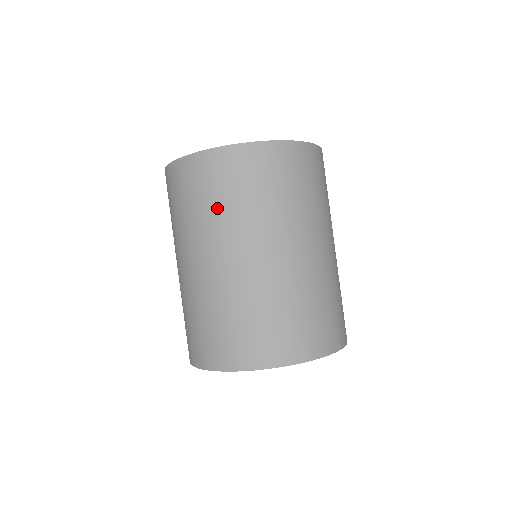
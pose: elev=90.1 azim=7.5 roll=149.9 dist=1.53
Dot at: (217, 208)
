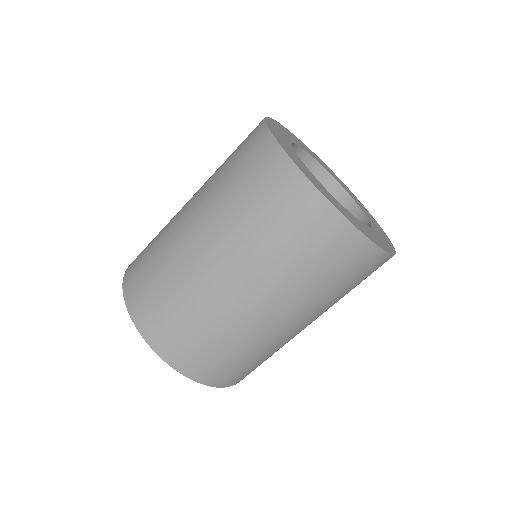
Dot at: (279, 251)
